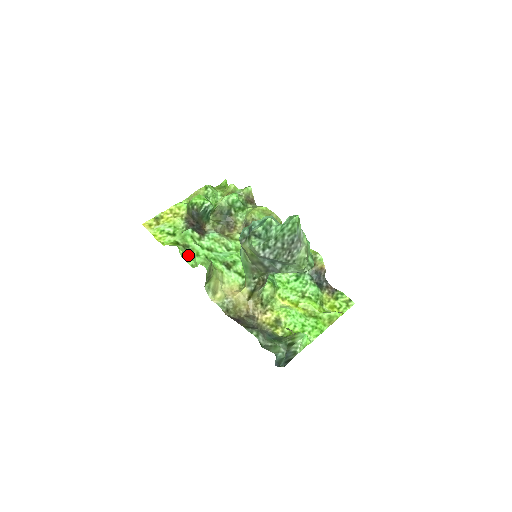
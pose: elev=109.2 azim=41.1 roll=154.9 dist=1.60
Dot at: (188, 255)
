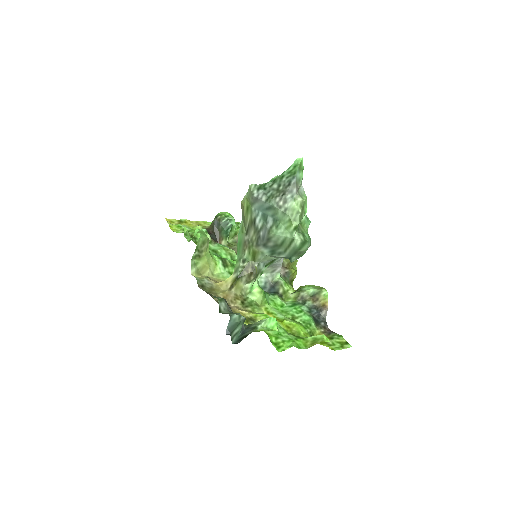
Dot at: occluded
